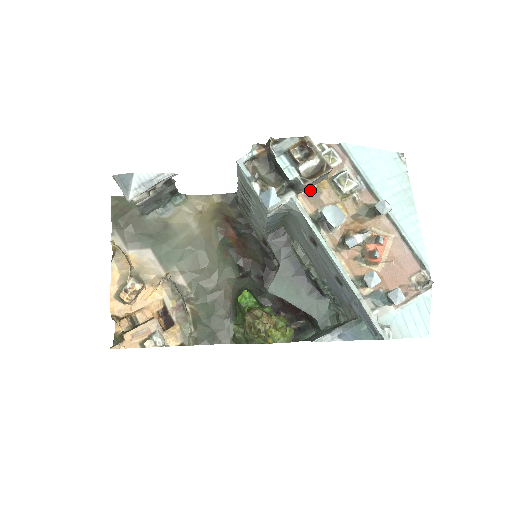
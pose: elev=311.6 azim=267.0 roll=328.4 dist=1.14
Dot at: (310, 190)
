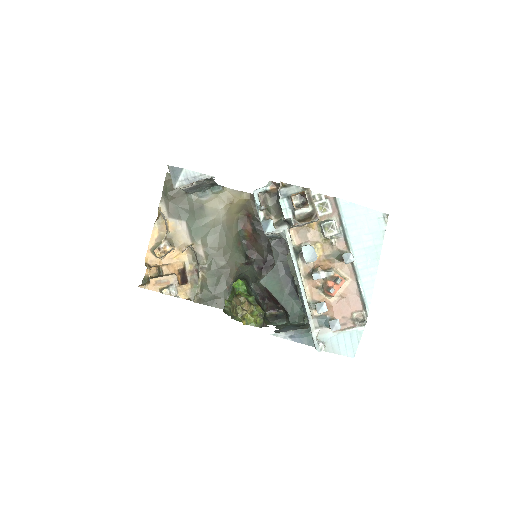
Dot at: (301, 227)
